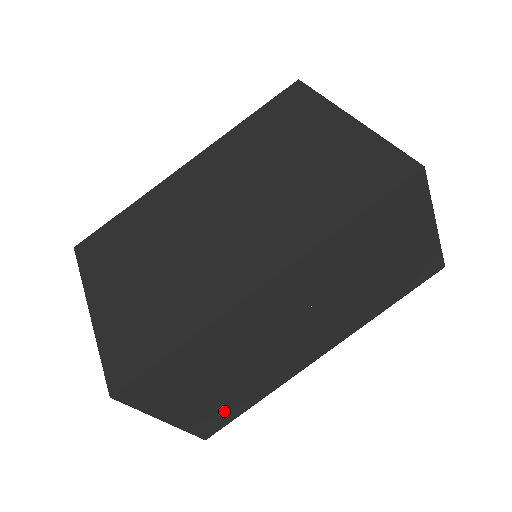
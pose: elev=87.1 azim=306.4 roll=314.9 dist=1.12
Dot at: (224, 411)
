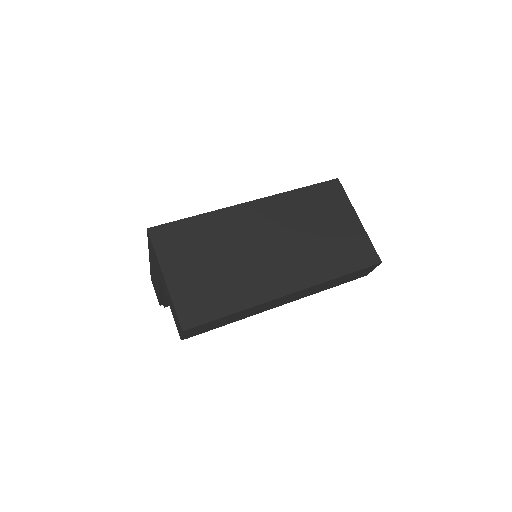
Dot at: (205, 303)
